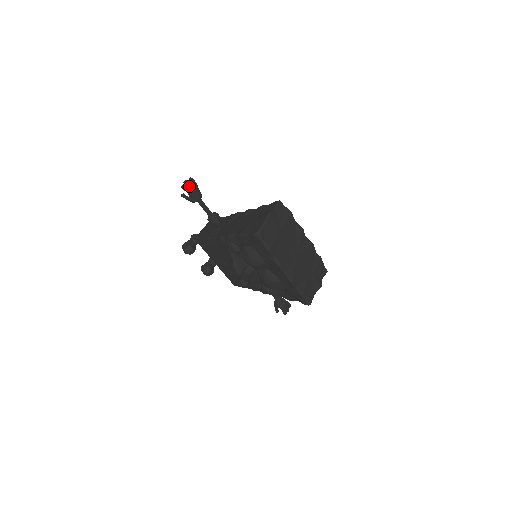
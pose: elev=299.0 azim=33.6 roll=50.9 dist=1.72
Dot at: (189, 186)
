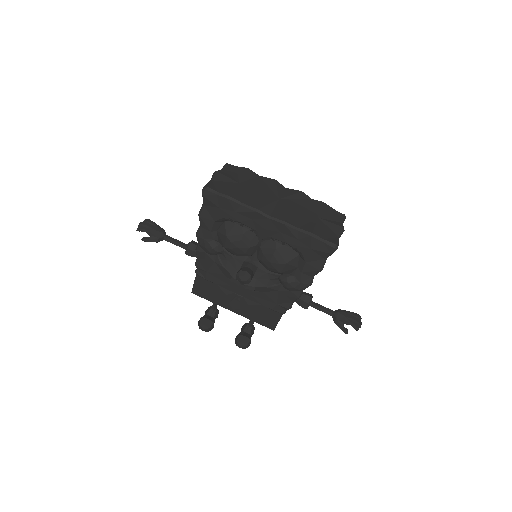
Dot at: (144, 225)
